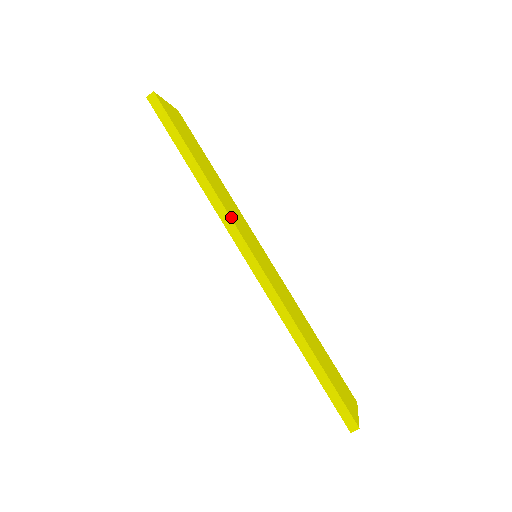
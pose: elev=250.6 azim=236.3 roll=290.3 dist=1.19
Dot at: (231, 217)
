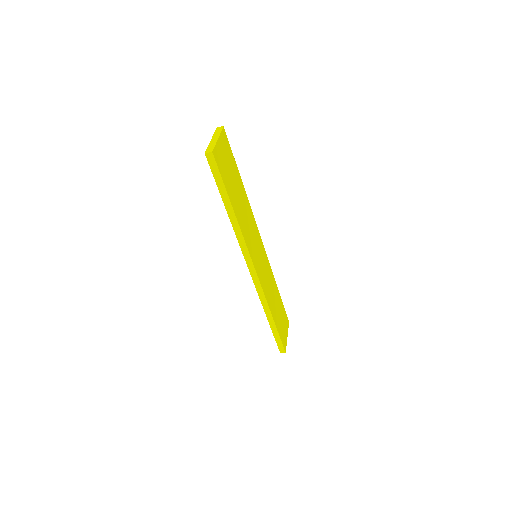
Dot at: (248, 247)
